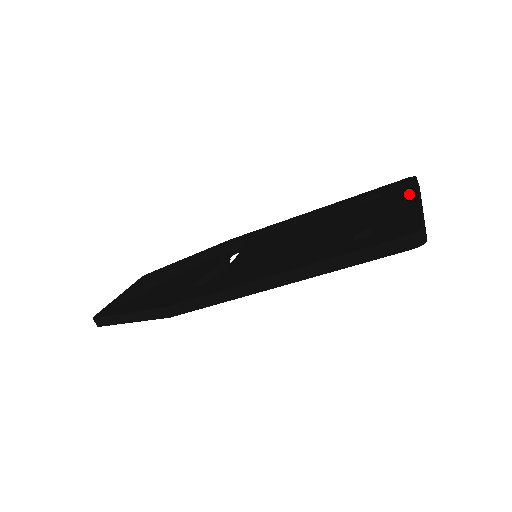
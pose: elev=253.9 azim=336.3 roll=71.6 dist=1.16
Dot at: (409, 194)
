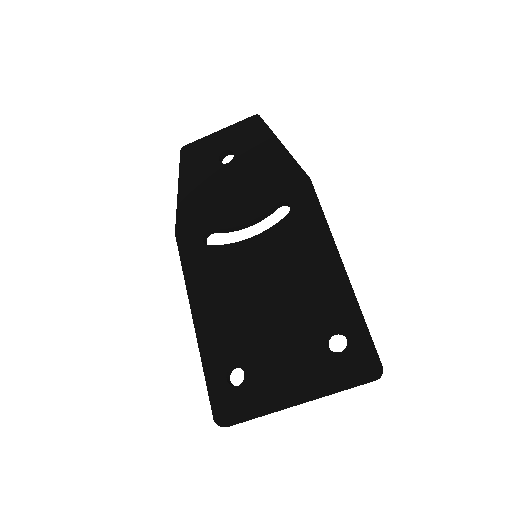
Dot at: (314, 389)
